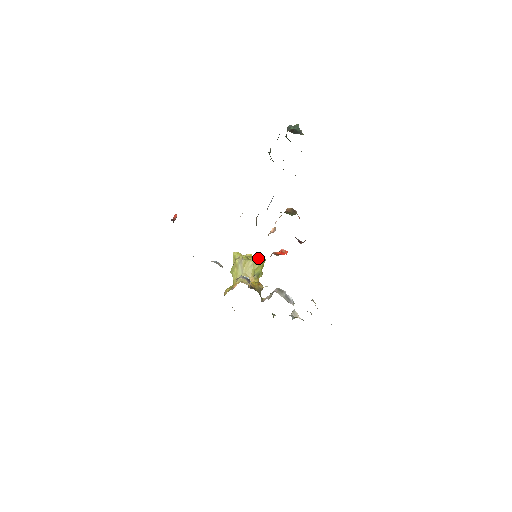
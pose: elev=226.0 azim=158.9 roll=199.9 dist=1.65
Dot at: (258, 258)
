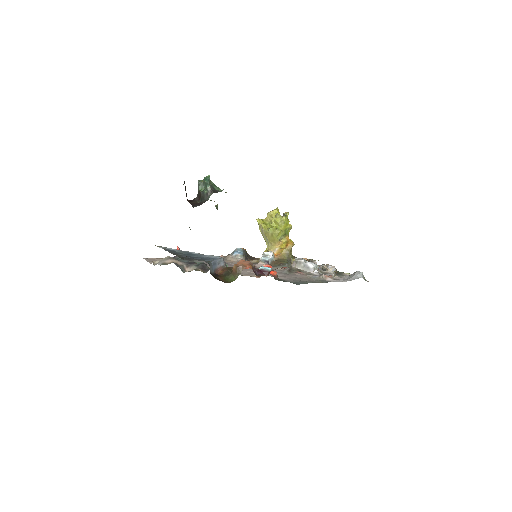
Dot at: (278, 221)
